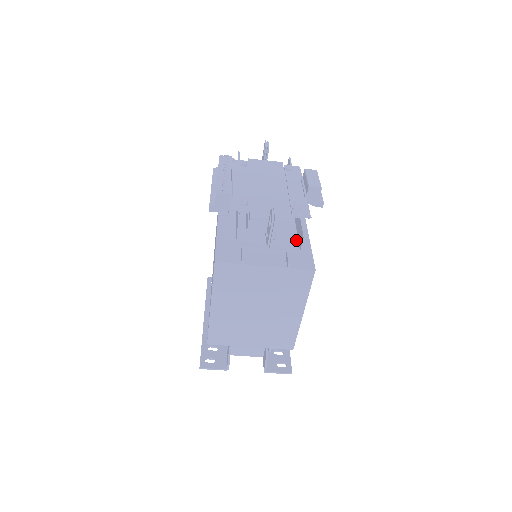
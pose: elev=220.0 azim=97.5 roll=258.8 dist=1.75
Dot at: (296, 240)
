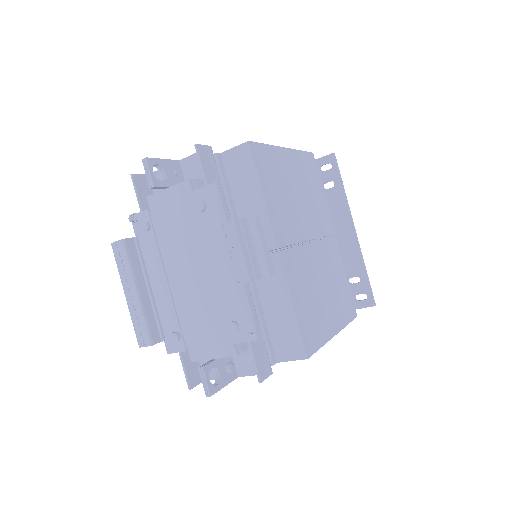
Dot at: occluded
